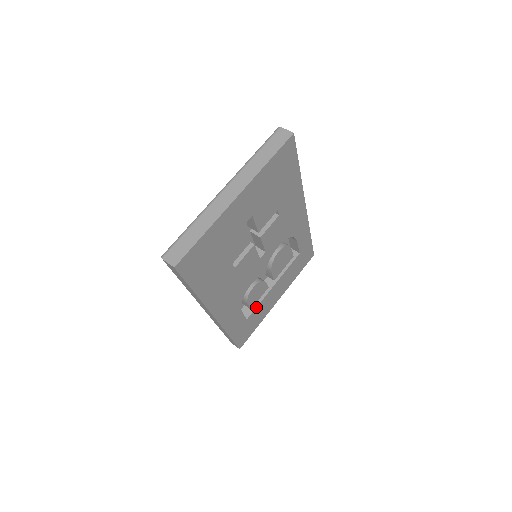
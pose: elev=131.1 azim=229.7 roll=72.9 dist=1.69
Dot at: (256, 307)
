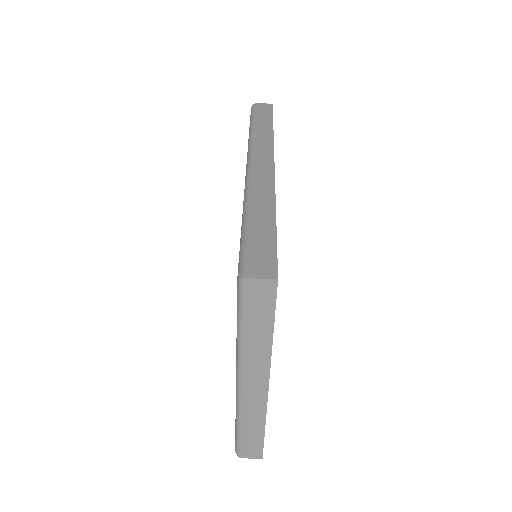
Dot at: occluded
